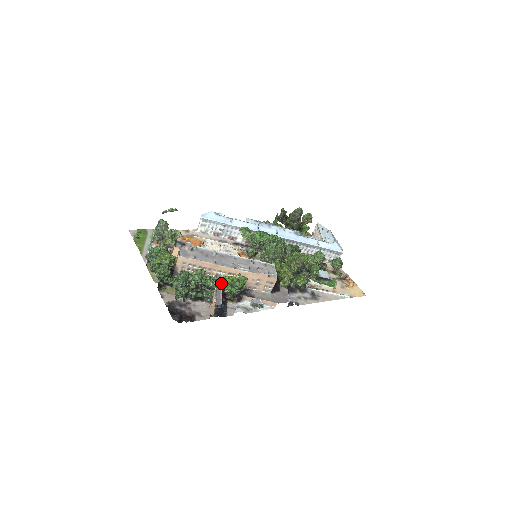
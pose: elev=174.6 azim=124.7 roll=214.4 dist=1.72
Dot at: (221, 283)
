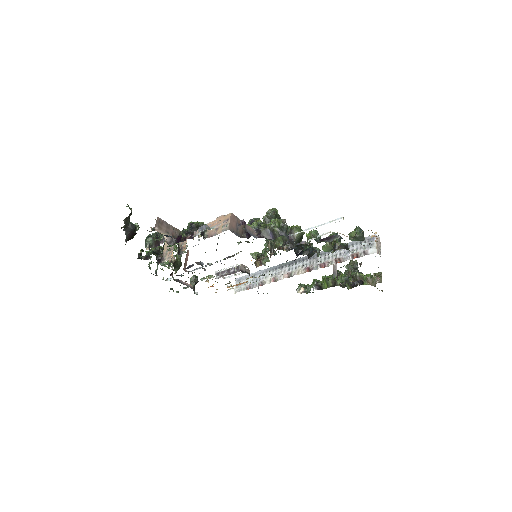
Dot at: (180, 231)
